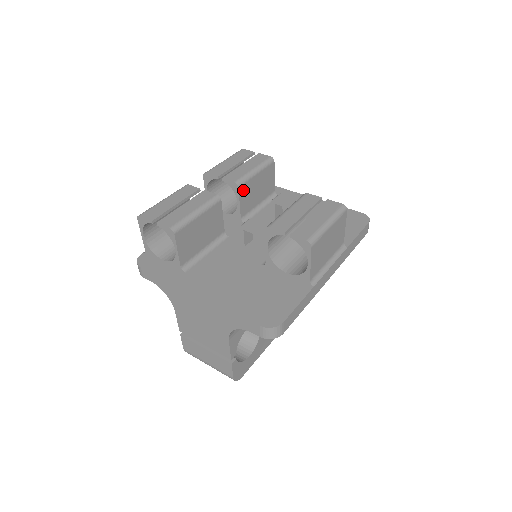
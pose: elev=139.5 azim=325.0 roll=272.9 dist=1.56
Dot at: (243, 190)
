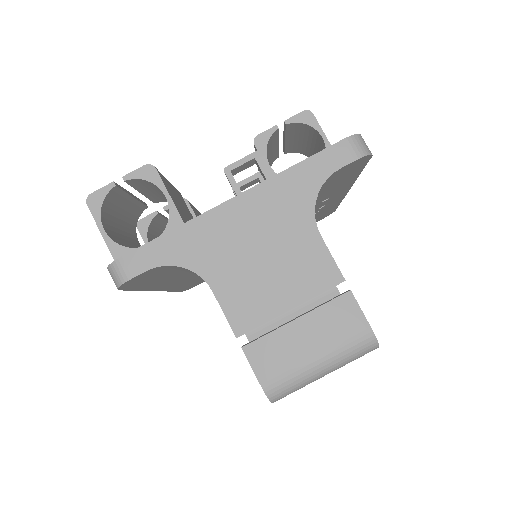
Dot at: (193, 210)
